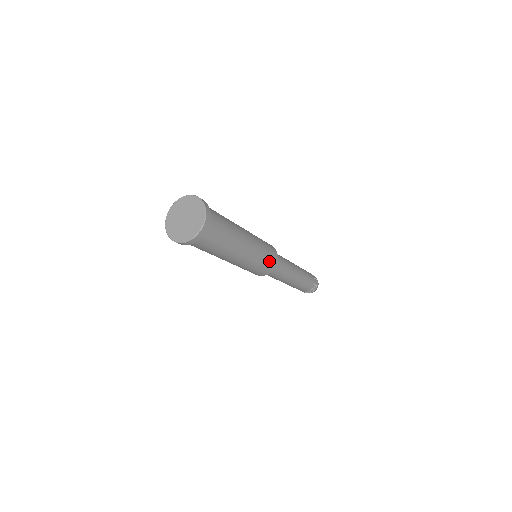
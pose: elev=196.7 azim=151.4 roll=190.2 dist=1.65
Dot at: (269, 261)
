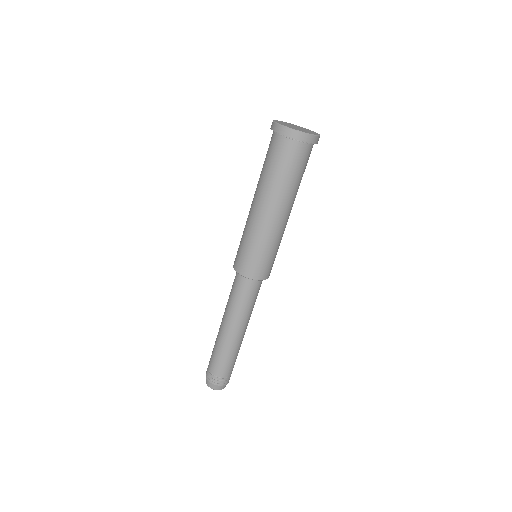
Dot at: (268, 264)
